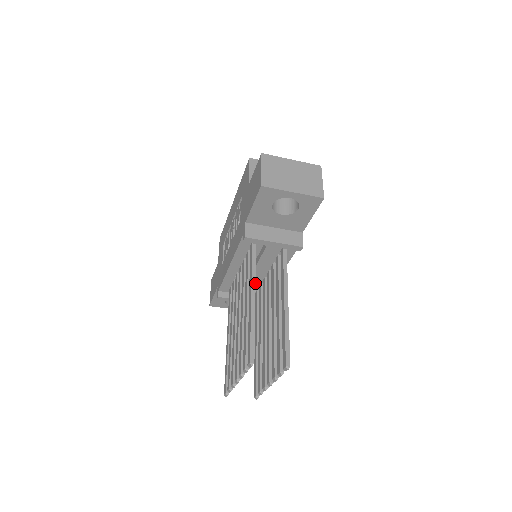
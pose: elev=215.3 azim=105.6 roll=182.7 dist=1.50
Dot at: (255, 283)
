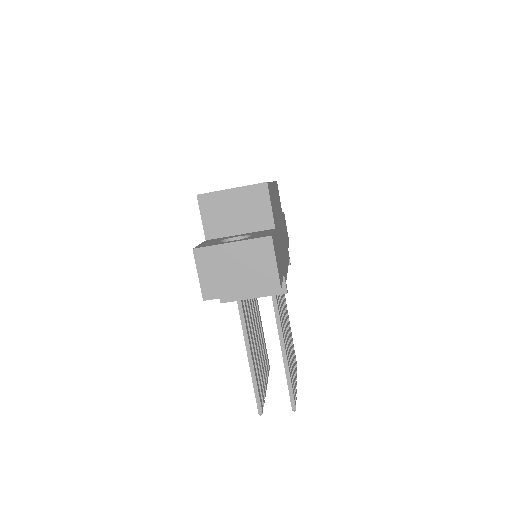
Dot at: (247, 337)
